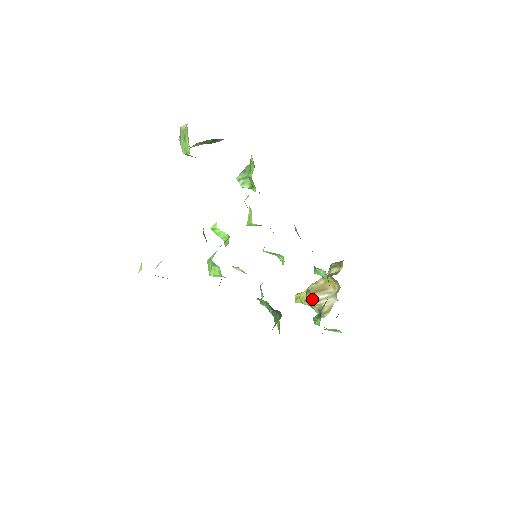
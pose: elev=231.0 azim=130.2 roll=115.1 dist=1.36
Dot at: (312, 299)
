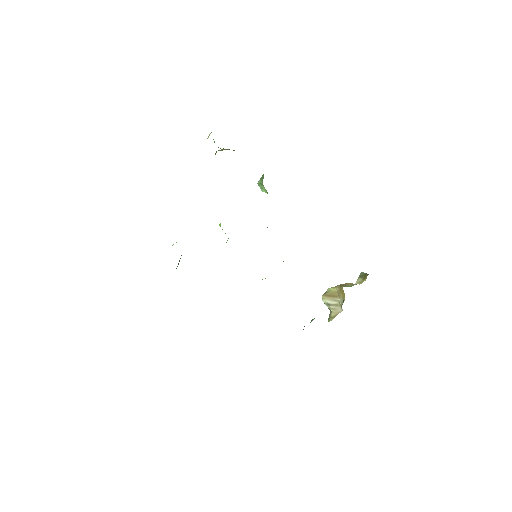
Dot at: (325, 301)
